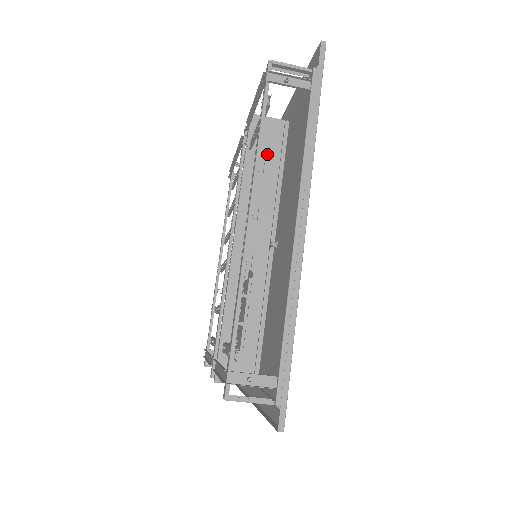
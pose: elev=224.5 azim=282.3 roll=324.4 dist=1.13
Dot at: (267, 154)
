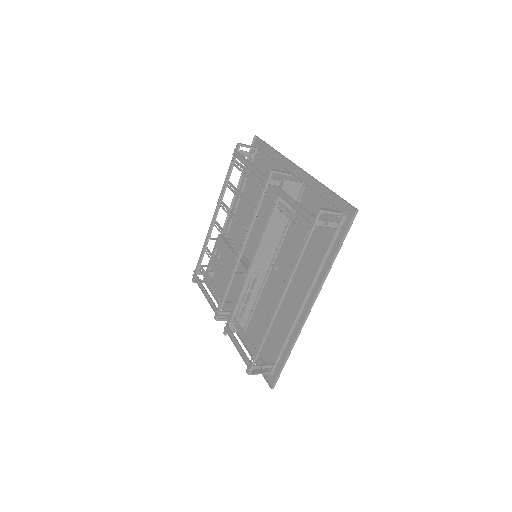
Dot at: occluded
